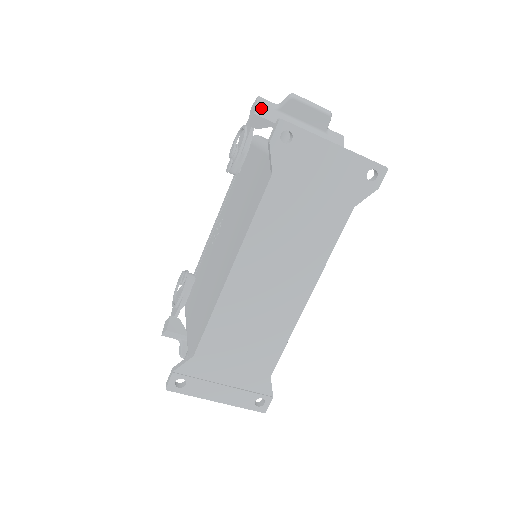
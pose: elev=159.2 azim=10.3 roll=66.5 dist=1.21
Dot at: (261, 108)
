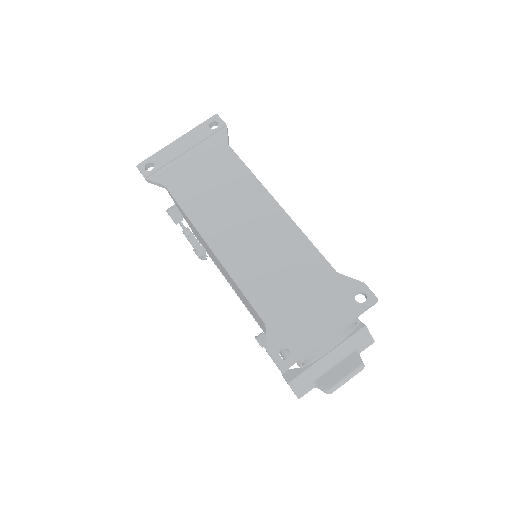
Dot at: (171, 210)
